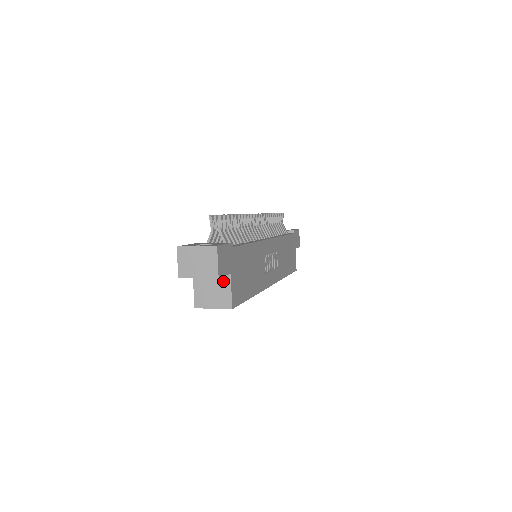
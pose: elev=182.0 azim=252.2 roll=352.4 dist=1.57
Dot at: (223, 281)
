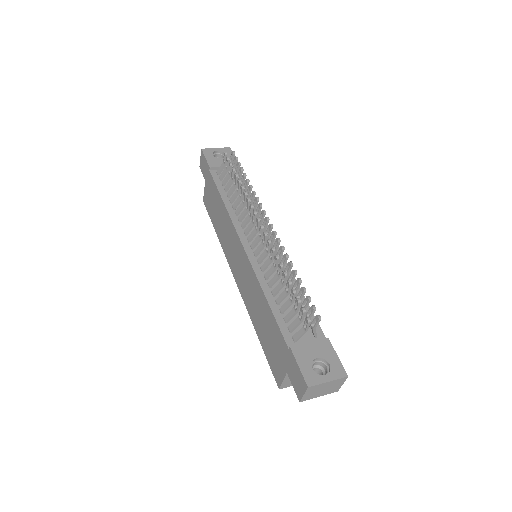
Dot at: occluded
